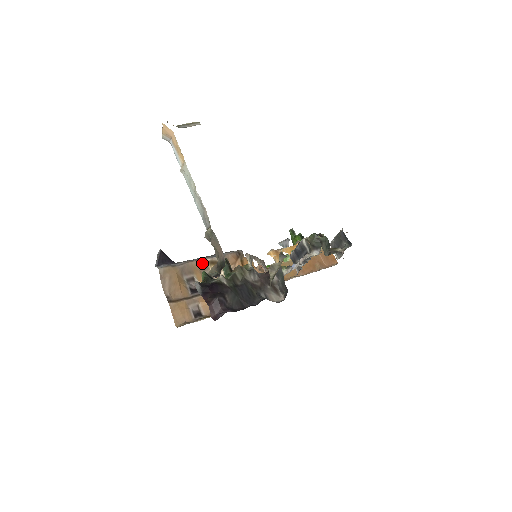
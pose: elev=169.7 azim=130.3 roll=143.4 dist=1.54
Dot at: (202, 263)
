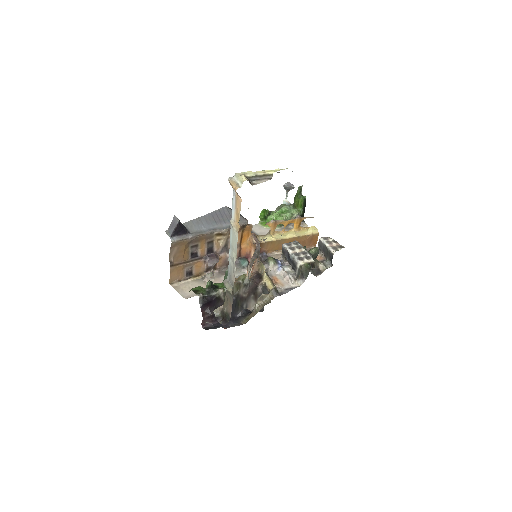
Dot at: (210, 235)
